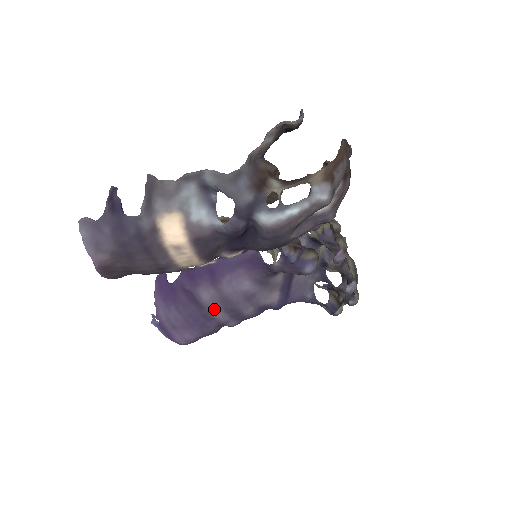
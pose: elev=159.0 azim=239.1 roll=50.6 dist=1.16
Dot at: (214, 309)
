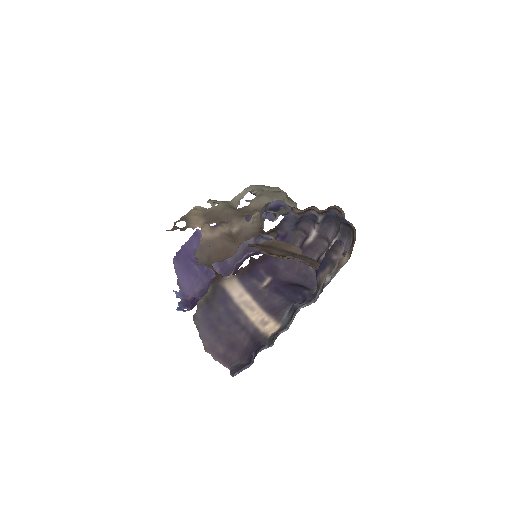
Dot at: occluded
